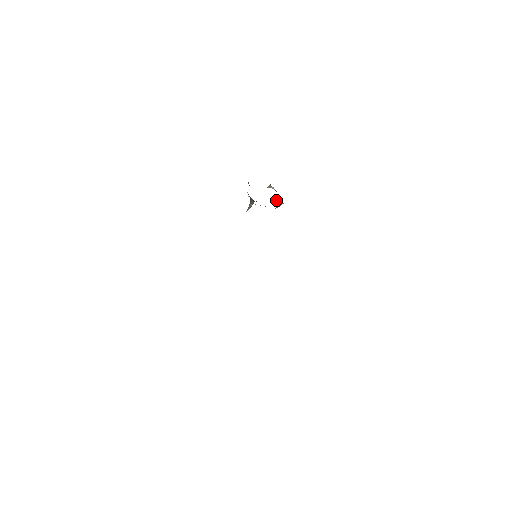
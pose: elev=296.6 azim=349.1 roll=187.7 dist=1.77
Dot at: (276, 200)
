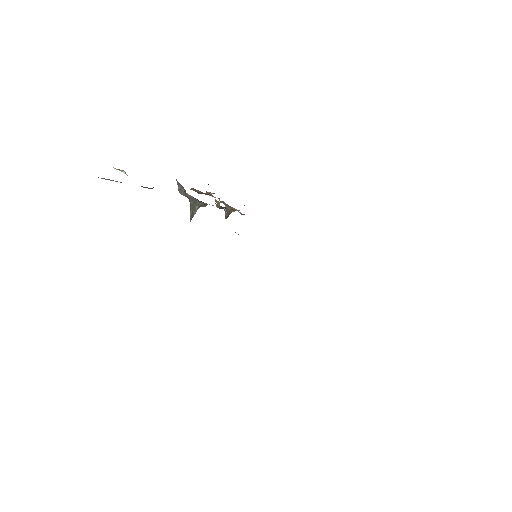
Dot at: occluded
